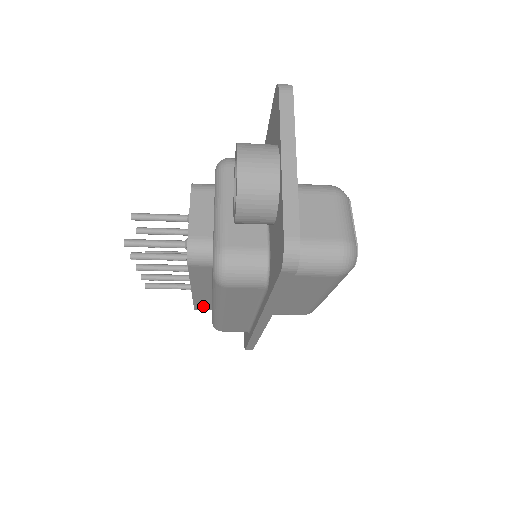
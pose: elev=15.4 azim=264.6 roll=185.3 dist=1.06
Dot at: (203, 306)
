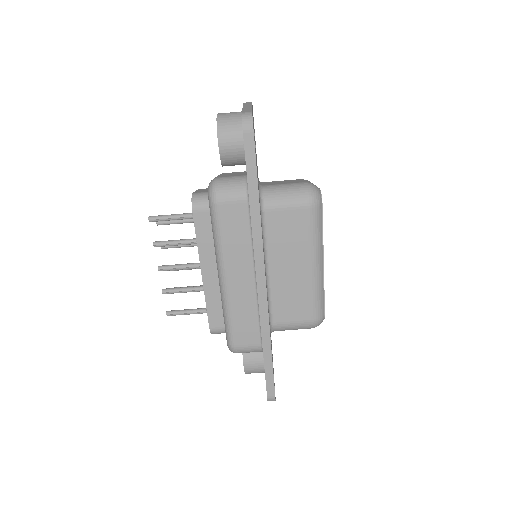
Dot at: (216, 317)
